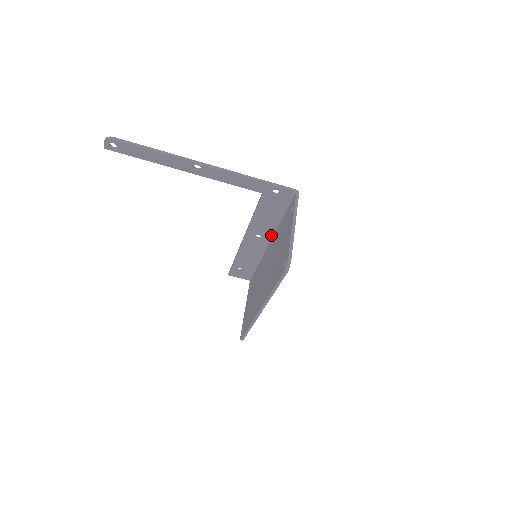
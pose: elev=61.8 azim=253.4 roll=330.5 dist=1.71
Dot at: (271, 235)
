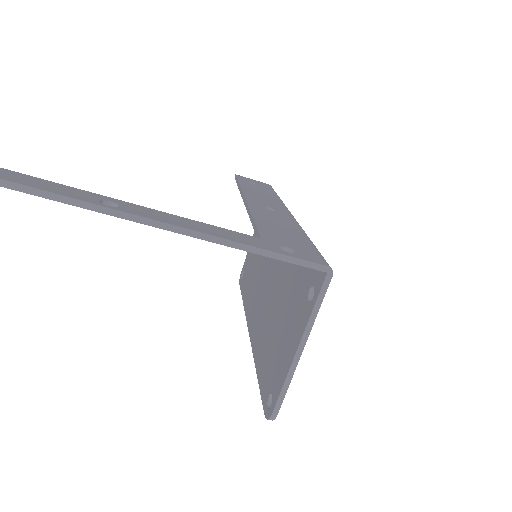
Dot at: occluded
